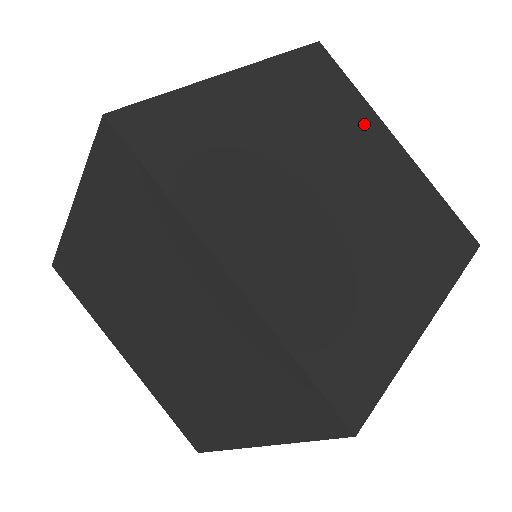
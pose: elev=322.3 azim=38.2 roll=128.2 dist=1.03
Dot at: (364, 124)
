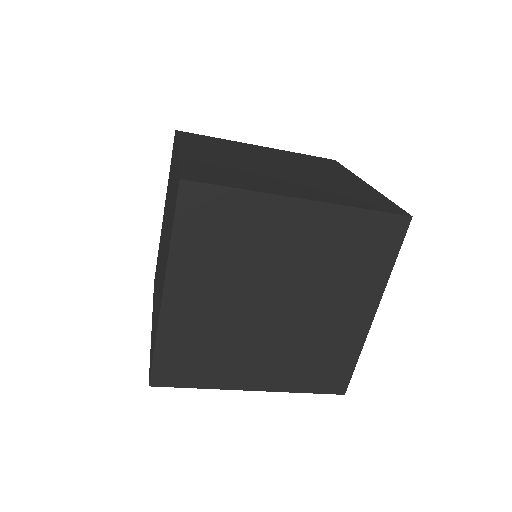
Dot at: (240, 146)
